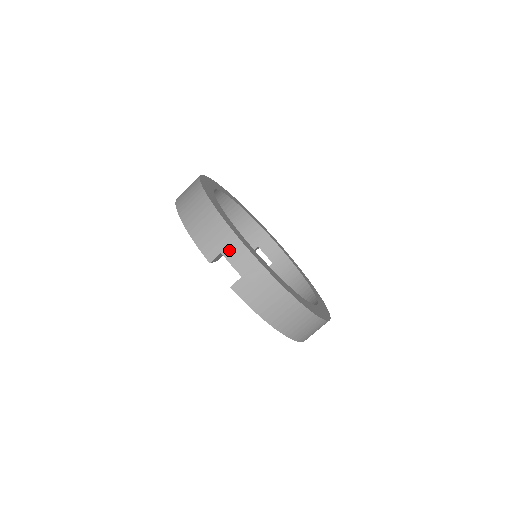
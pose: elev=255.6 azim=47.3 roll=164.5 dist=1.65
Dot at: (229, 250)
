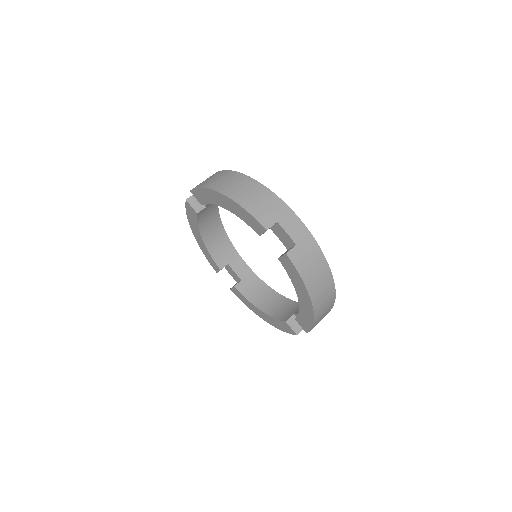
Dot at: occluded
